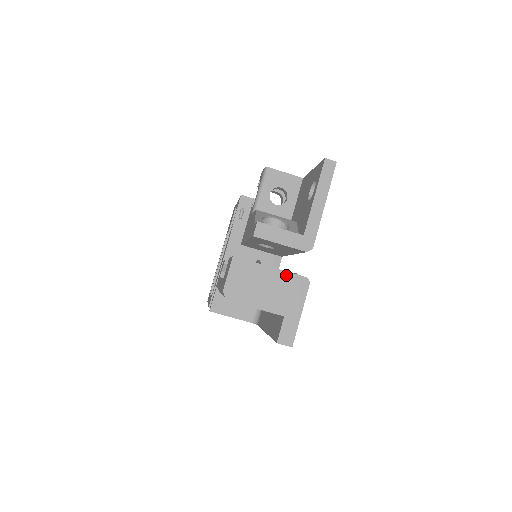
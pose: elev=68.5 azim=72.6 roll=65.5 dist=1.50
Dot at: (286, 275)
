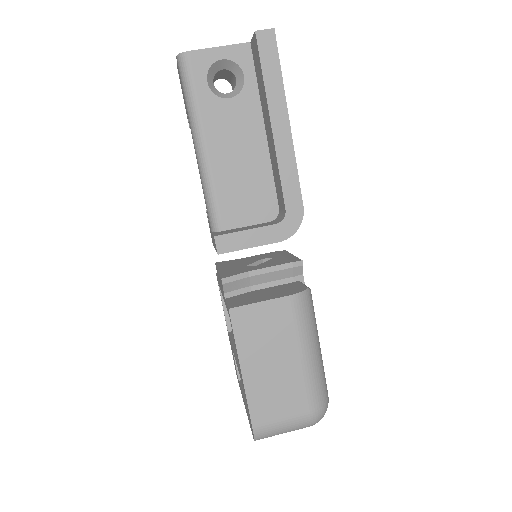
Dot at: occluded
